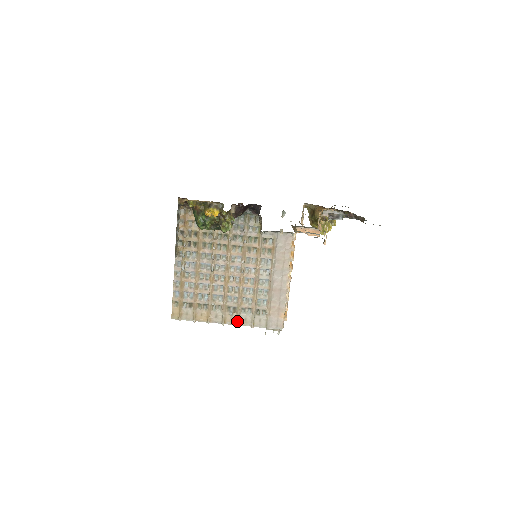
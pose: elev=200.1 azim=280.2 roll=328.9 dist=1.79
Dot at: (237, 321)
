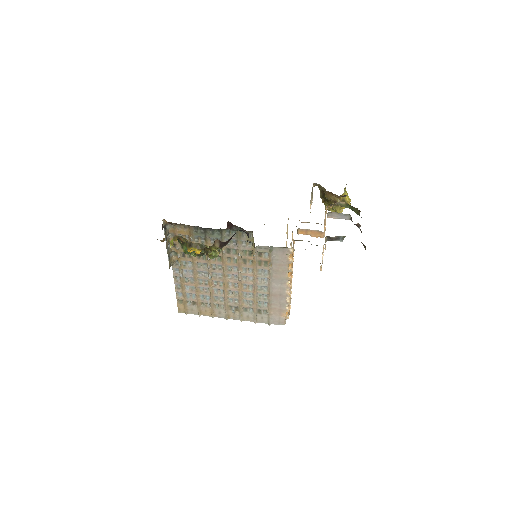
Dot at: (240, 317)
